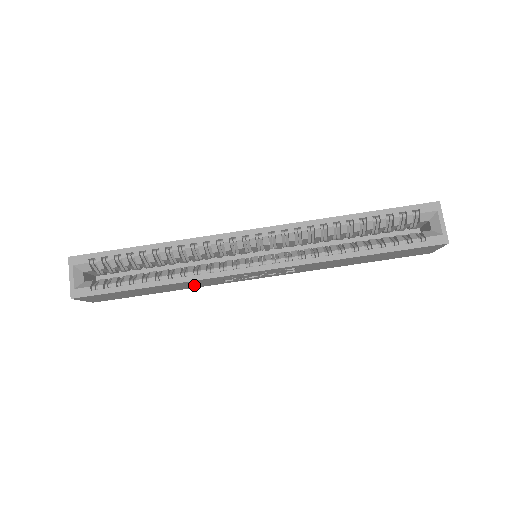
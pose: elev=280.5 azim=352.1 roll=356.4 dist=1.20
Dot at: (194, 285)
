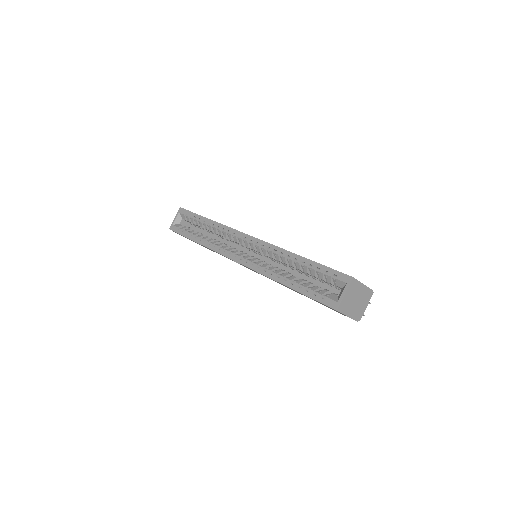
Dot at: occluded
